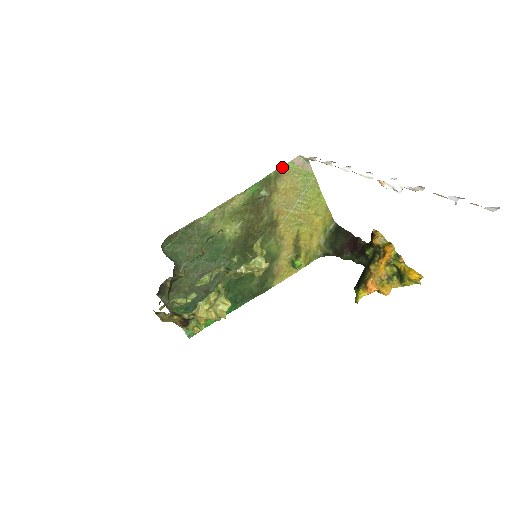
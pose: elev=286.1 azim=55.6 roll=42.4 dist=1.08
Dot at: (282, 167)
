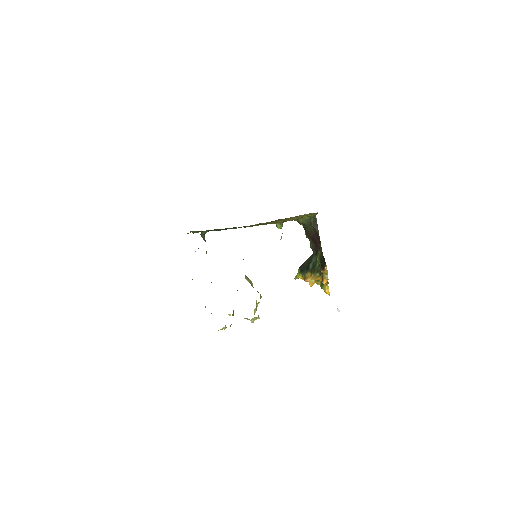
Dot at: occluded
